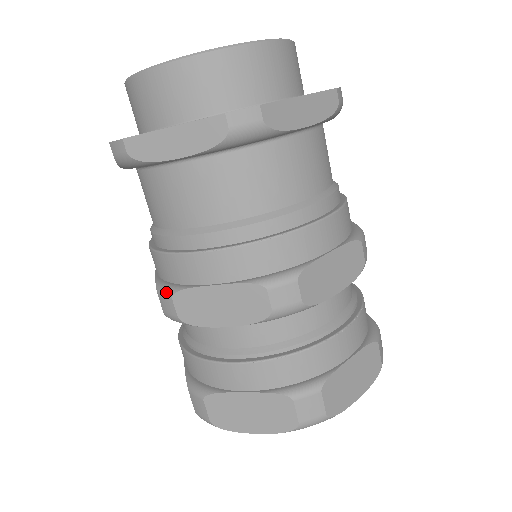
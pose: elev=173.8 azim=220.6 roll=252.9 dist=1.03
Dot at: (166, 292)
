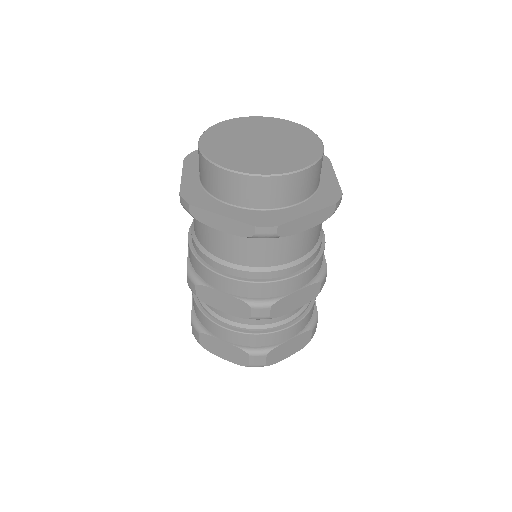
Dot at: (264, 305)
